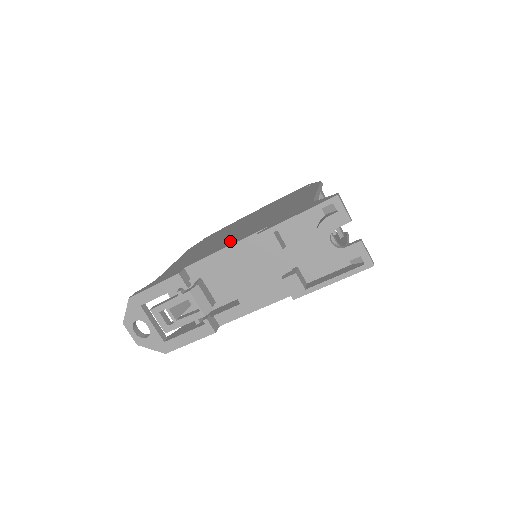
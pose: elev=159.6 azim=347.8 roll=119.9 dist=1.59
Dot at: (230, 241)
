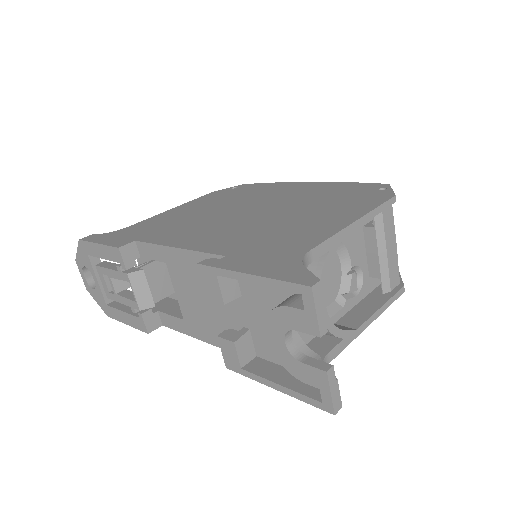
Dot at: (197, 236)
